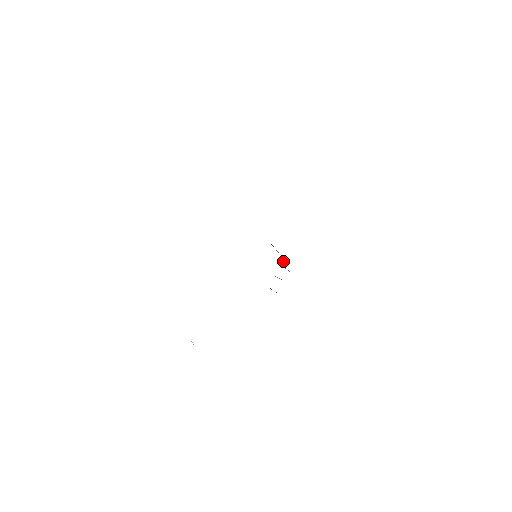
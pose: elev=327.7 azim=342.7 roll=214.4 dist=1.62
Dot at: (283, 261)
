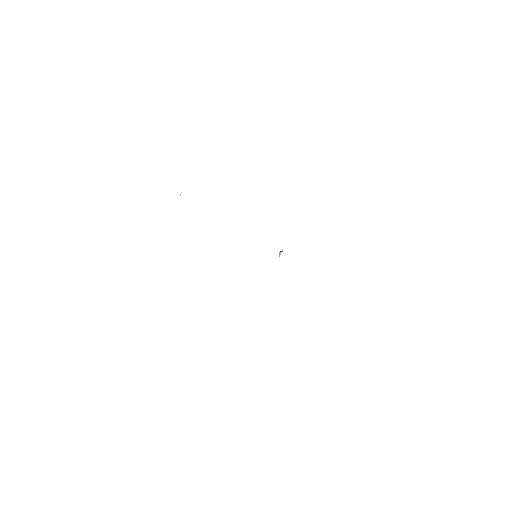
Dot at: occluded
